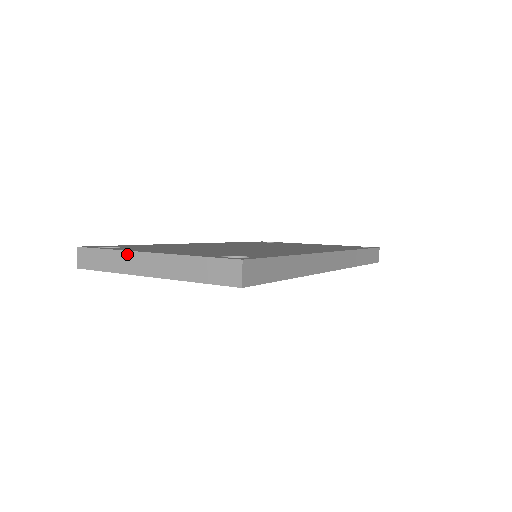
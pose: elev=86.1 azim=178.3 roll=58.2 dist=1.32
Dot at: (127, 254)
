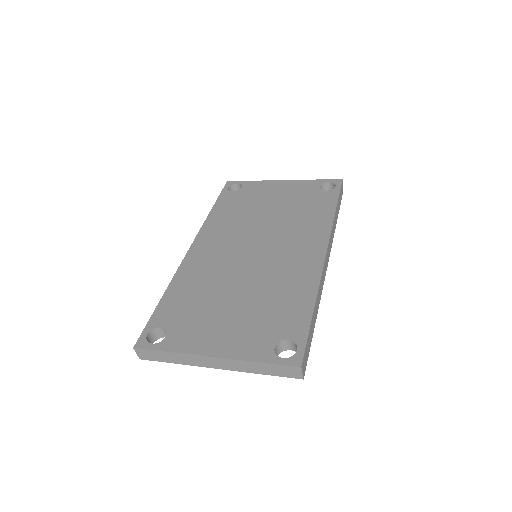
Dot at: (190, 356)
